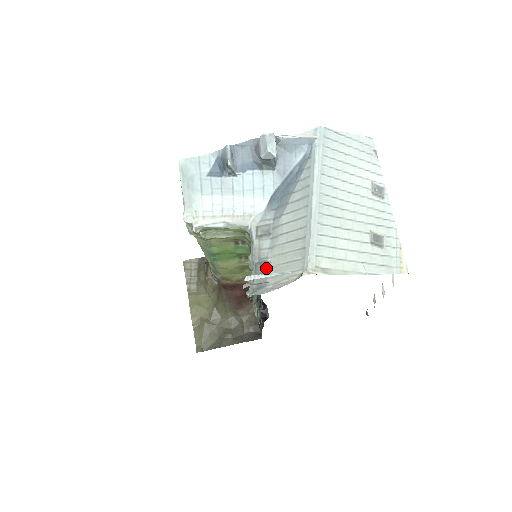
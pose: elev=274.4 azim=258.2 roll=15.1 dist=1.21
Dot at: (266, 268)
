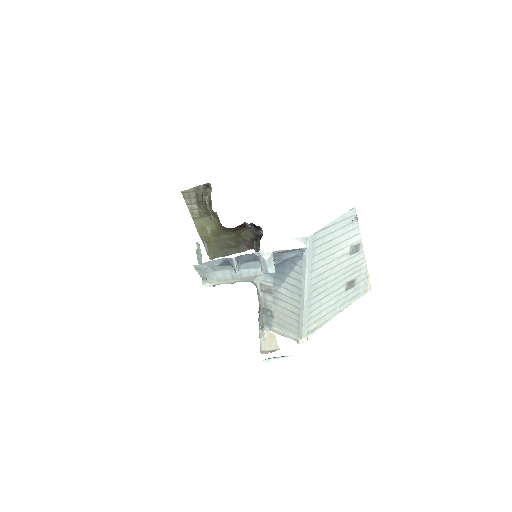
Dot at: (271, 315)
